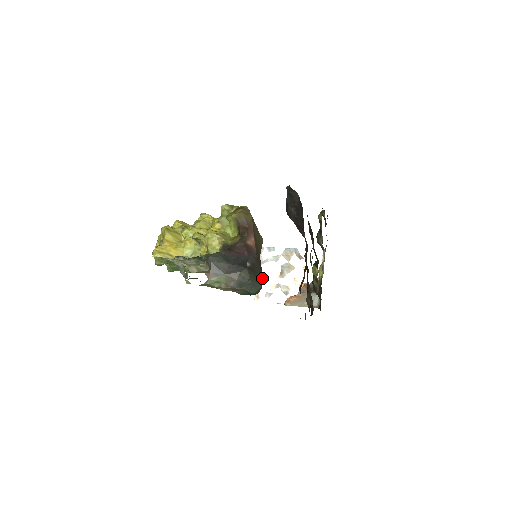
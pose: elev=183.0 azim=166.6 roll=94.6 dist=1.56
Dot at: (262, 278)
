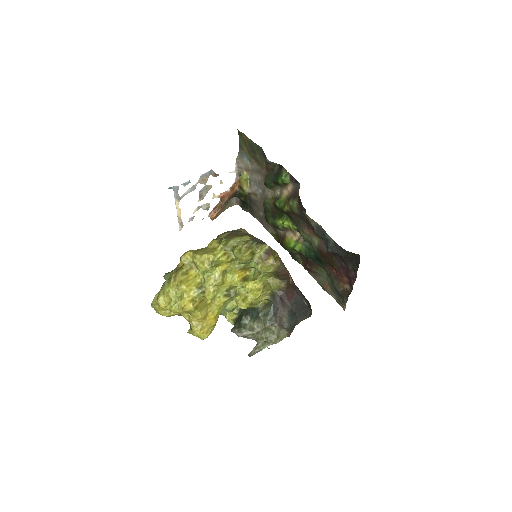
Dot at: occluded
